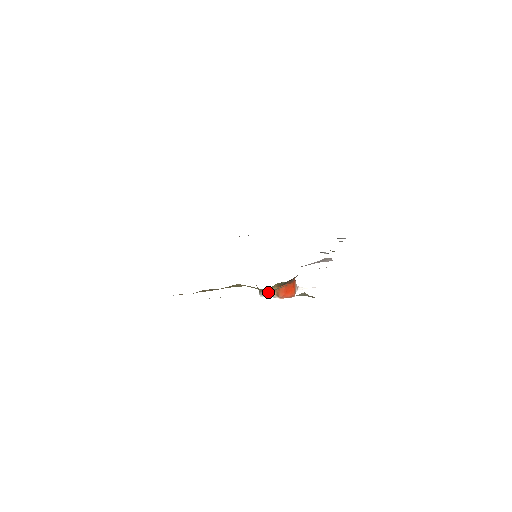
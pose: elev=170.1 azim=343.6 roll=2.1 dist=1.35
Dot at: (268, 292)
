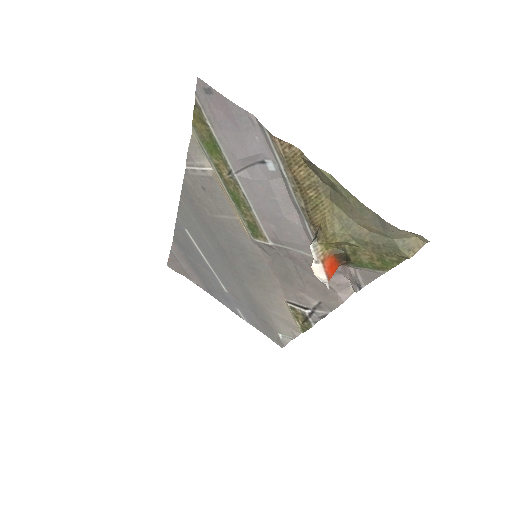
Dot at: (319, 249)
